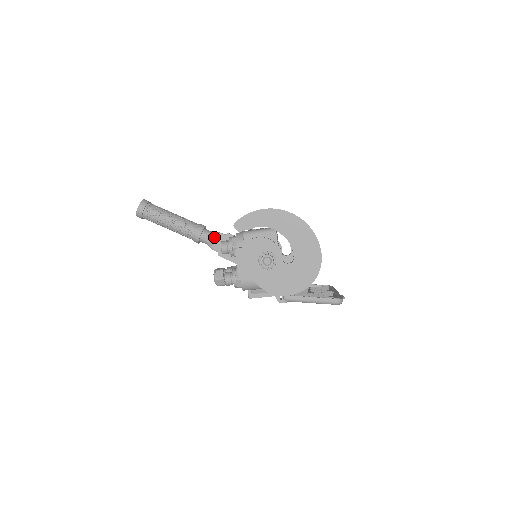
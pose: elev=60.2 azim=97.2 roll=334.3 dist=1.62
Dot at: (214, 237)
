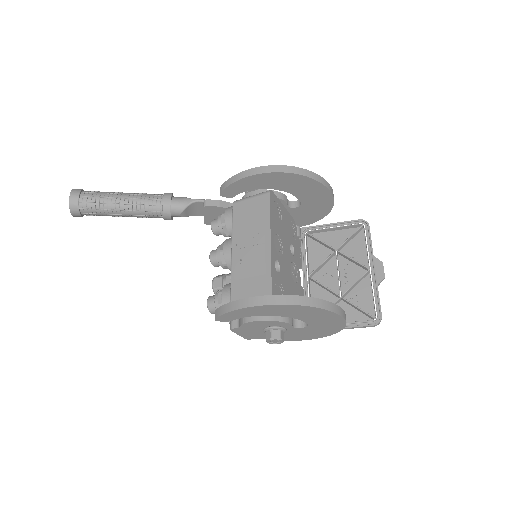
Dot at: (189, 208)
